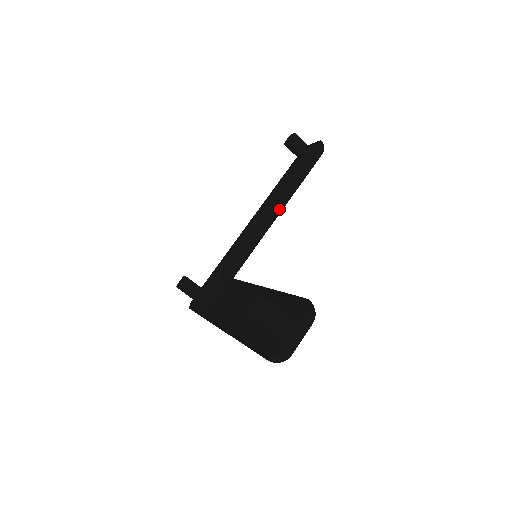
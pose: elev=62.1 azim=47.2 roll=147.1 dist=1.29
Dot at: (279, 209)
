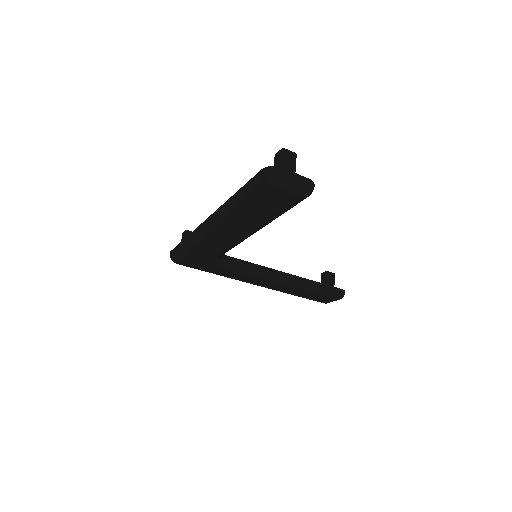
Dot at: (287, 278)
